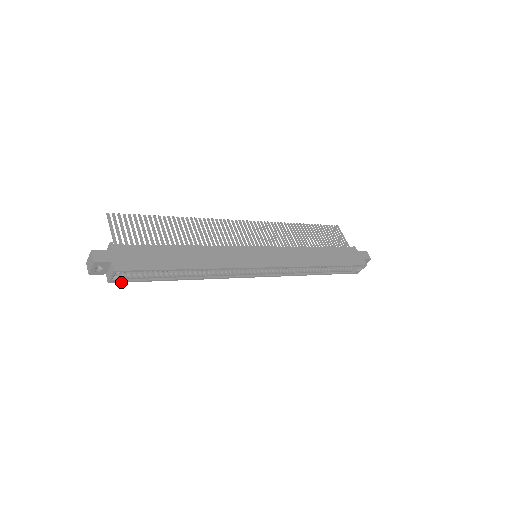
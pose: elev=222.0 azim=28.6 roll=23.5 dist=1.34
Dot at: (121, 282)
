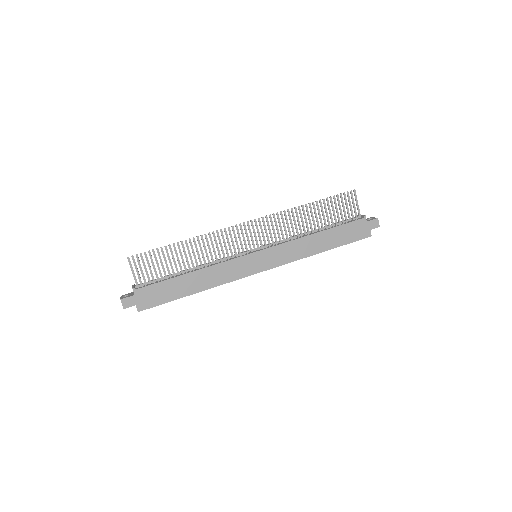
Dot at: occluded
